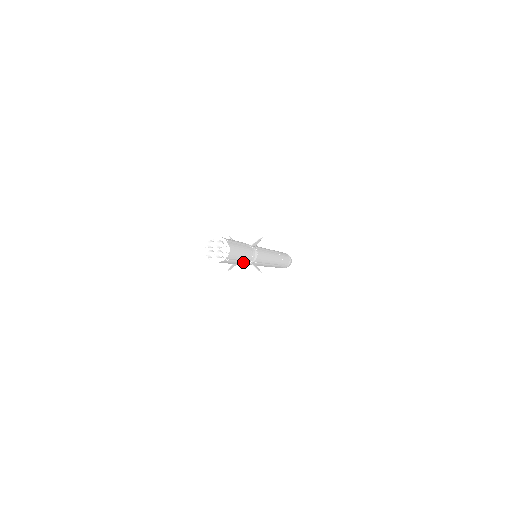
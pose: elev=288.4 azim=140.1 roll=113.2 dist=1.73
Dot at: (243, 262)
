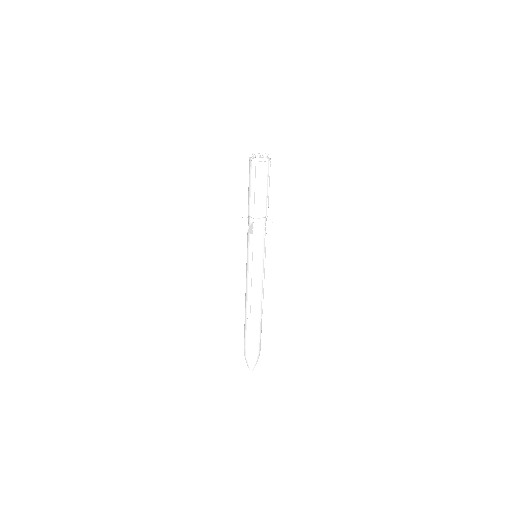
Dot at: (266, 208)
